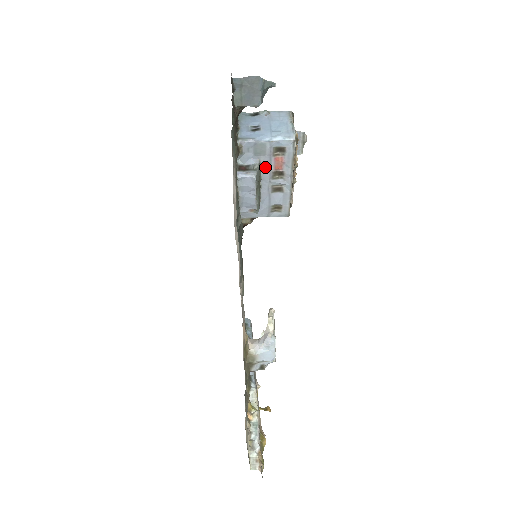
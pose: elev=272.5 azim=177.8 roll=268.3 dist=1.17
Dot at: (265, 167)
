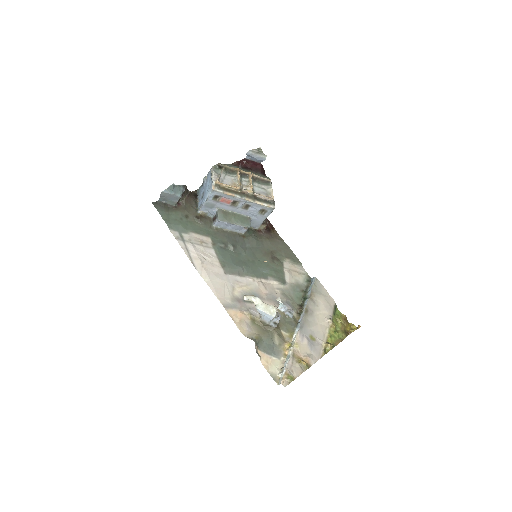
Dot at: (224, 207)
